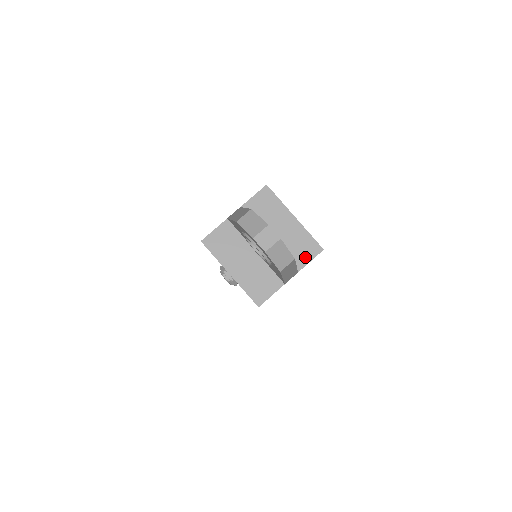
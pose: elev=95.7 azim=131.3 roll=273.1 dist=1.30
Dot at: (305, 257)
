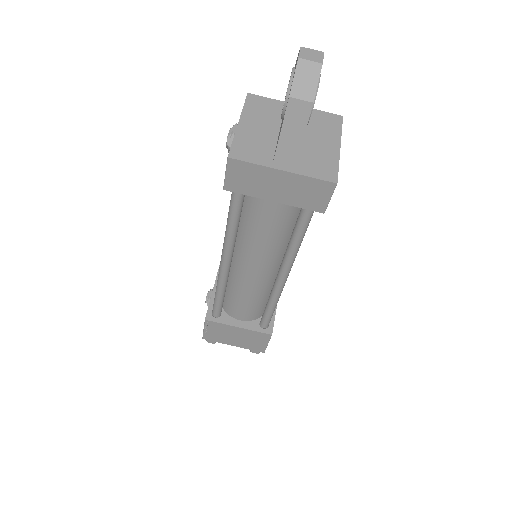
Dot at: (314, 172)
